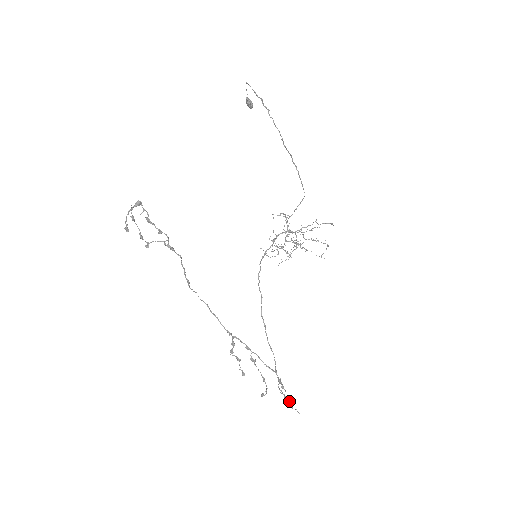
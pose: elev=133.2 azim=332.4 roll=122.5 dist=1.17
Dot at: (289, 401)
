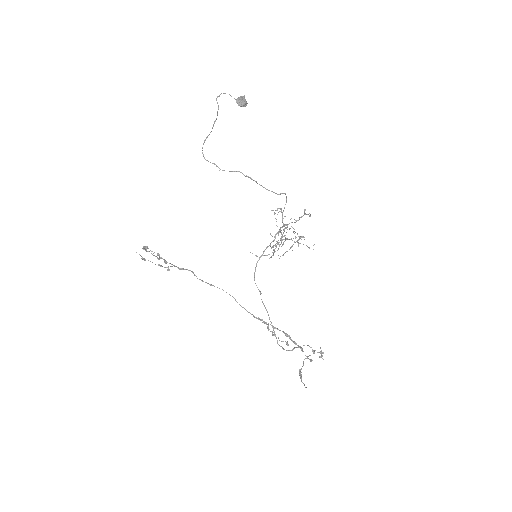
Dot at: occluded
